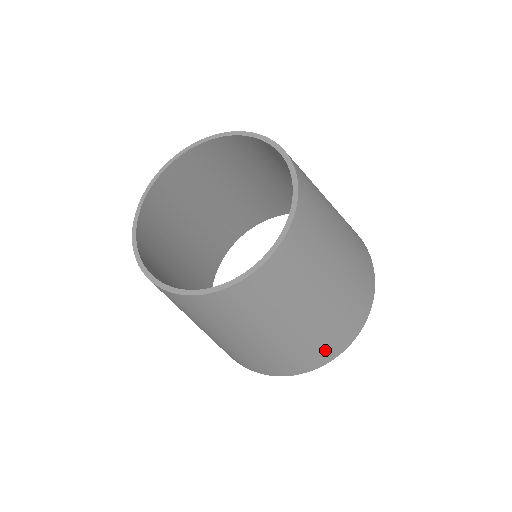
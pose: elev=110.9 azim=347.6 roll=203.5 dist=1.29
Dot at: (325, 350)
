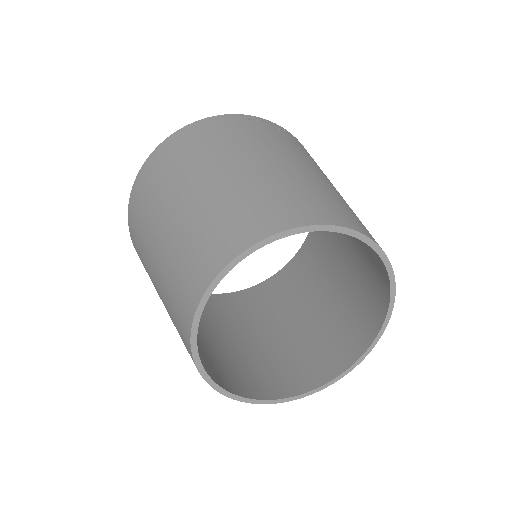
Dot at: occluded
